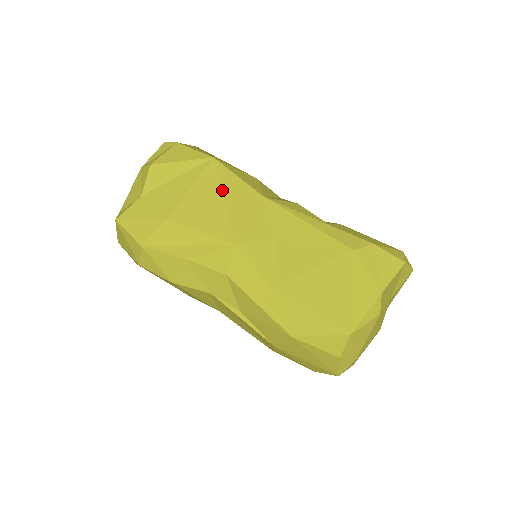
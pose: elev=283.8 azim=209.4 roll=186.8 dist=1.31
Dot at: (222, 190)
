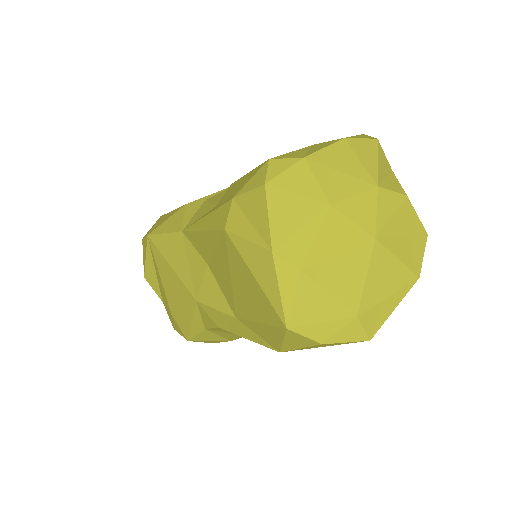
Dot at: (165, 259)
